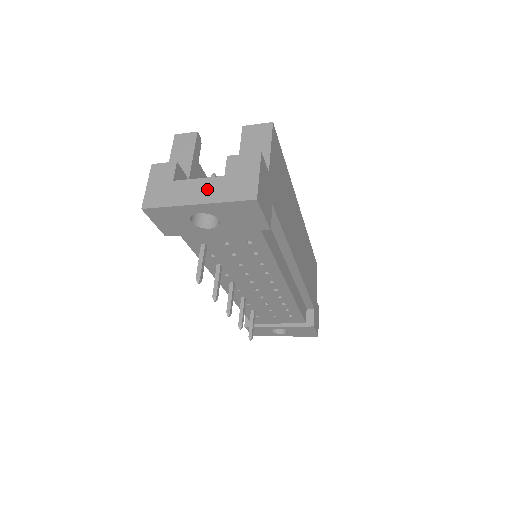
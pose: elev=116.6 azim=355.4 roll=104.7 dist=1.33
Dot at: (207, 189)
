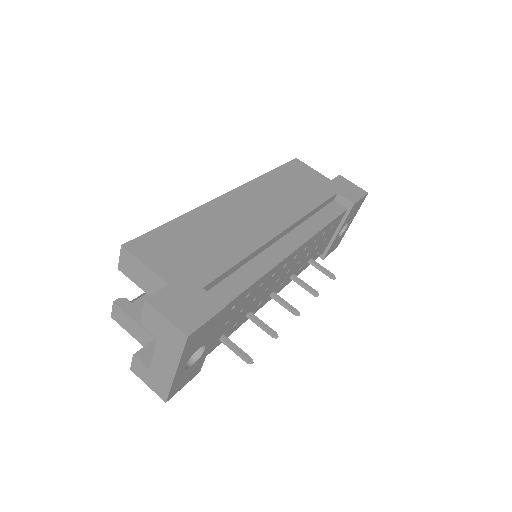
Dot at: (165, 357)
